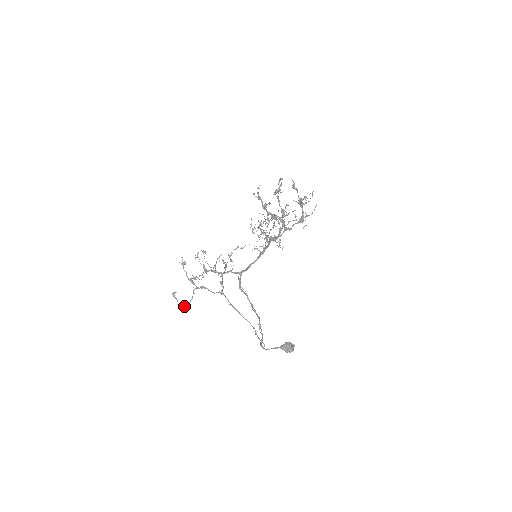
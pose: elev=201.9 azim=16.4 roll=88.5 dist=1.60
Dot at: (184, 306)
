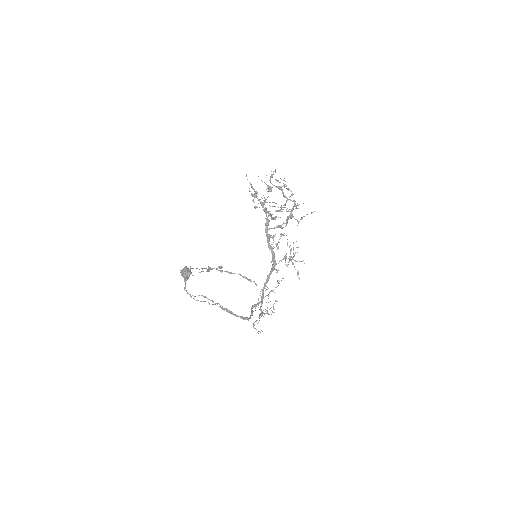
Dot at: occluded
